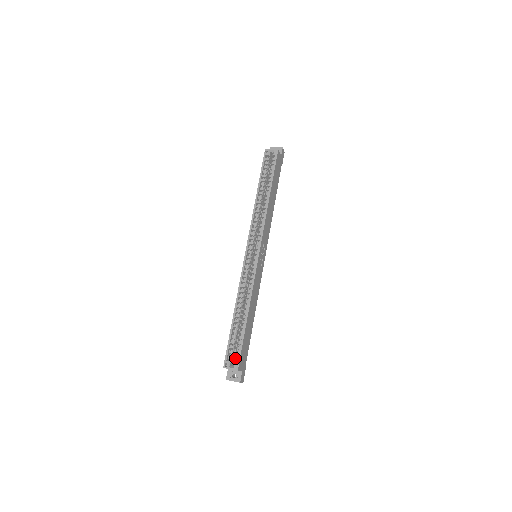
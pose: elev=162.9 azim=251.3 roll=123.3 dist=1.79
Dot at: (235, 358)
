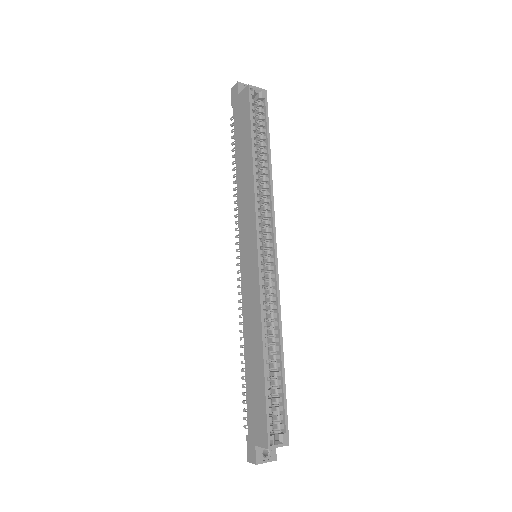
Dot at: (279, 426)
